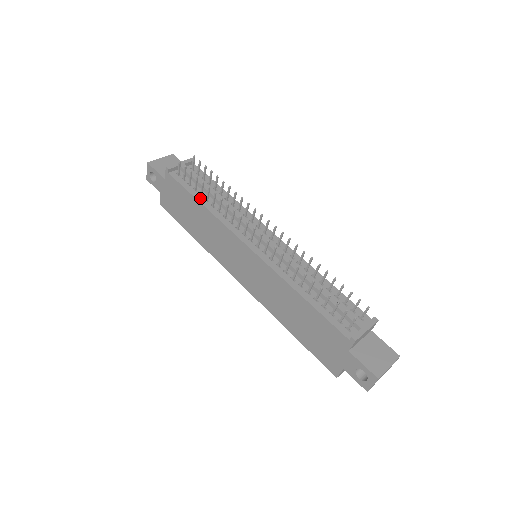
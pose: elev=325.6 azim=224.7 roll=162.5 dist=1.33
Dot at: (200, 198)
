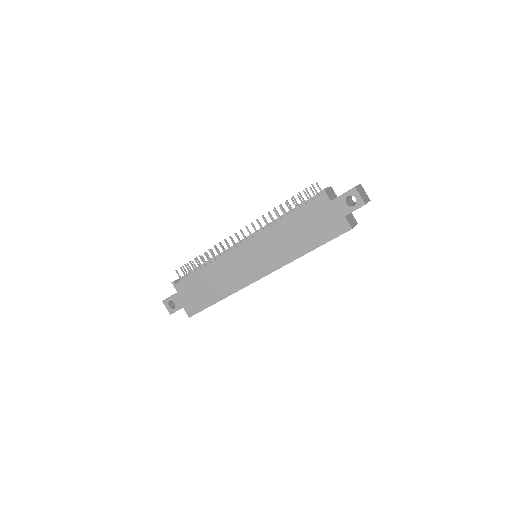
Dot at: (201, 268)
